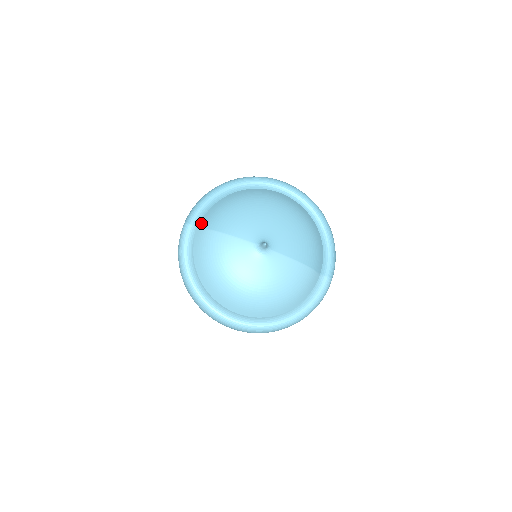
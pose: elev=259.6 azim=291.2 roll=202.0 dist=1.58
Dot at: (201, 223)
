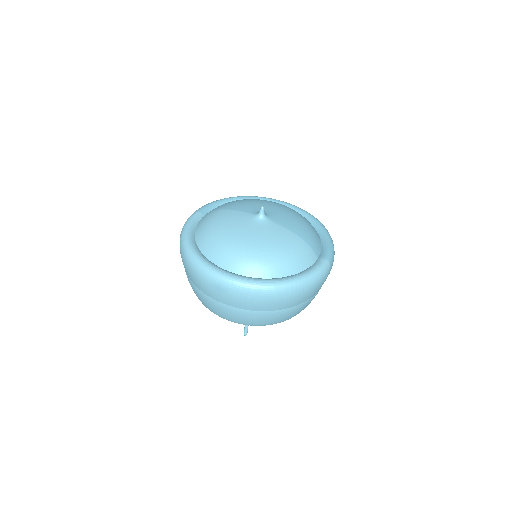
Dot at: occluded
